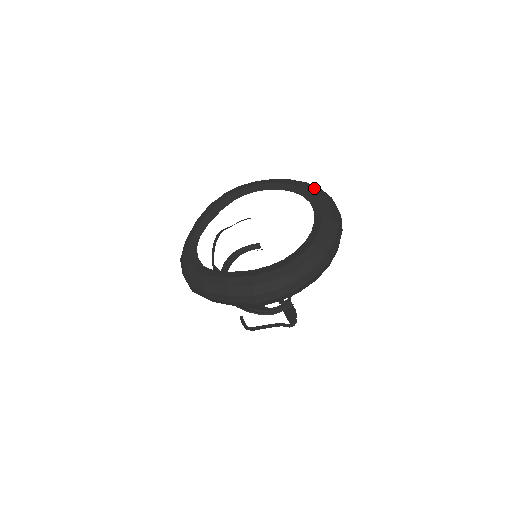
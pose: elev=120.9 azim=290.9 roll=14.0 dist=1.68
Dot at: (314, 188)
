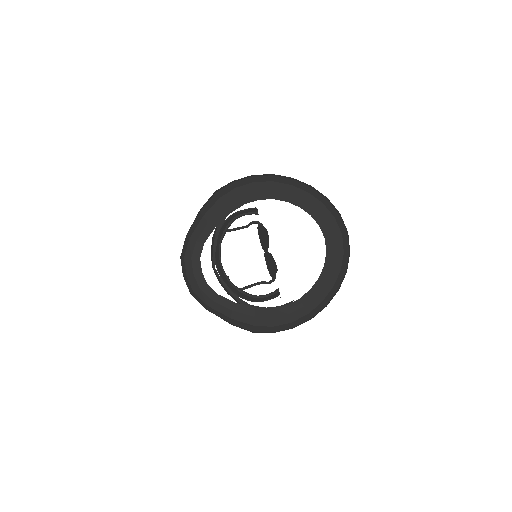
Dot at: (333, 219)
